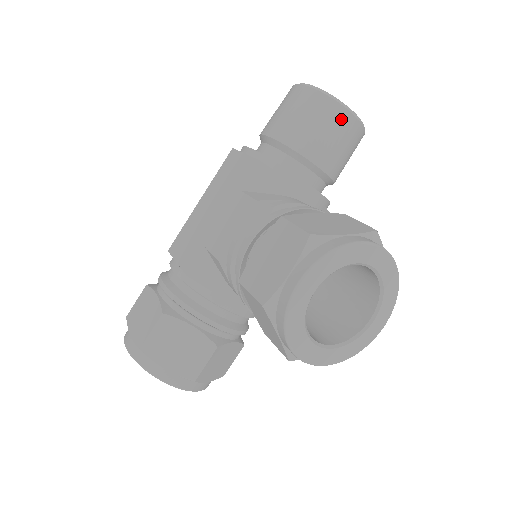
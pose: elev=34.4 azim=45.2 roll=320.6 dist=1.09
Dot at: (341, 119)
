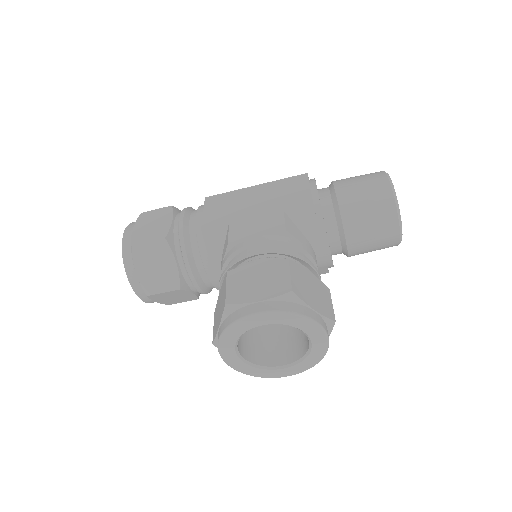
Dot at: (389, 226)
